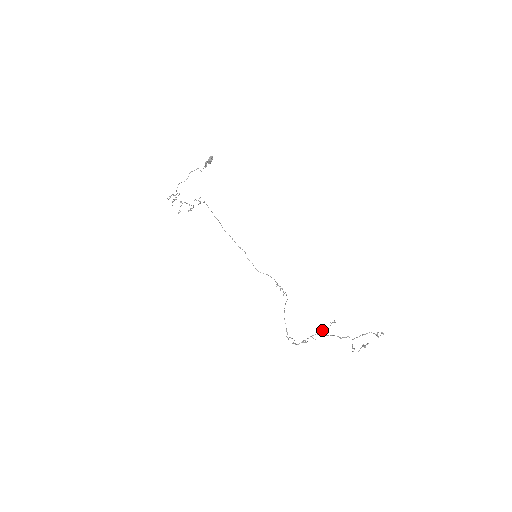
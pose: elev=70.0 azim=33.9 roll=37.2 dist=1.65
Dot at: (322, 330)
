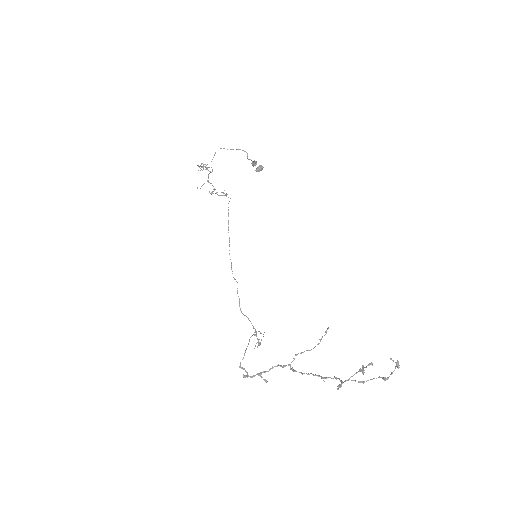
Dot at: occluded
